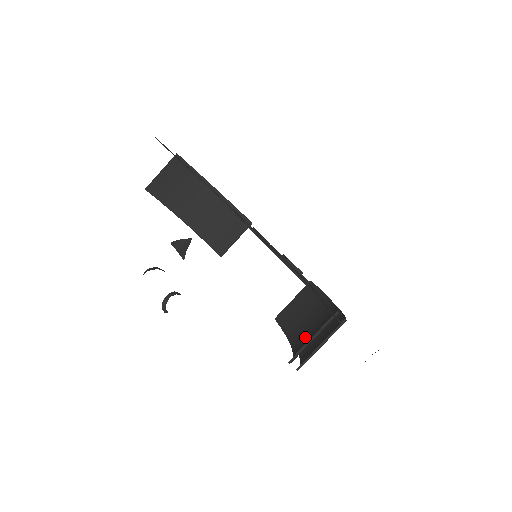
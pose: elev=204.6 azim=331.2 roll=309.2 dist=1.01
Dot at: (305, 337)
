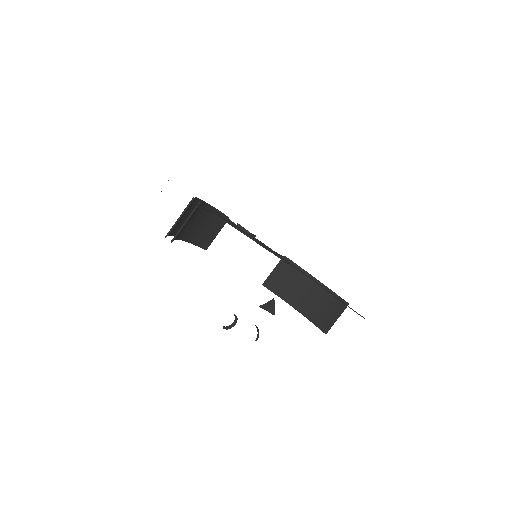
Dot at: (307, 304)
